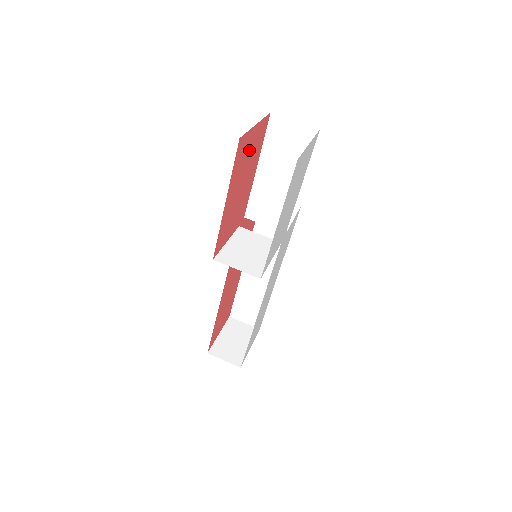
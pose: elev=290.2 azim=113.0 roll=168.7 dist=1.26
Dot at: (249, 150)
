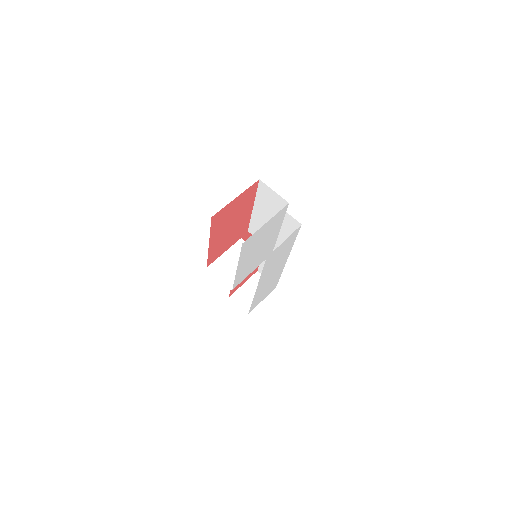
Dot at: (233, 210)
